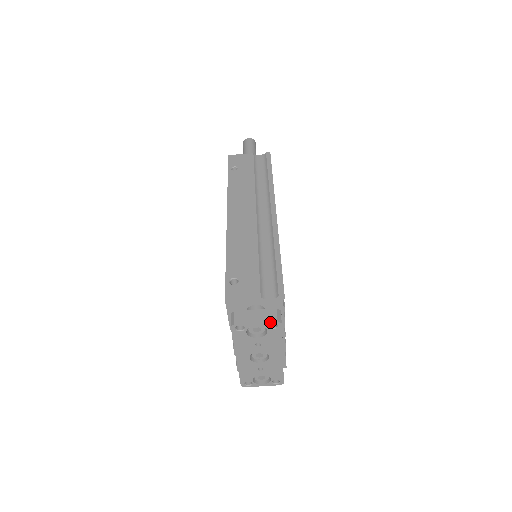
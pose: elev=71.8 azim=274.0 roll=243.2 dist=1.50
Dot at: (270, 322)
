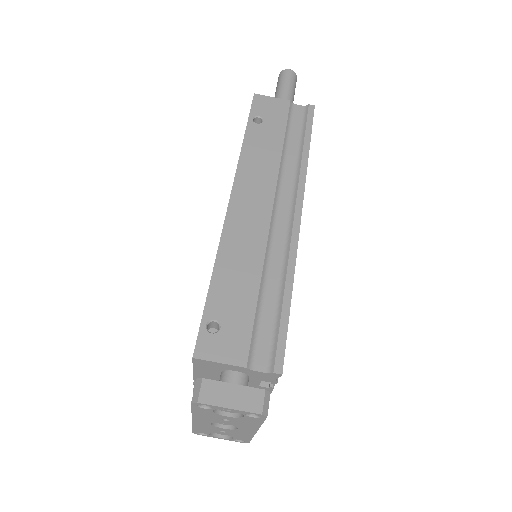
Dot at: (251, 412)
